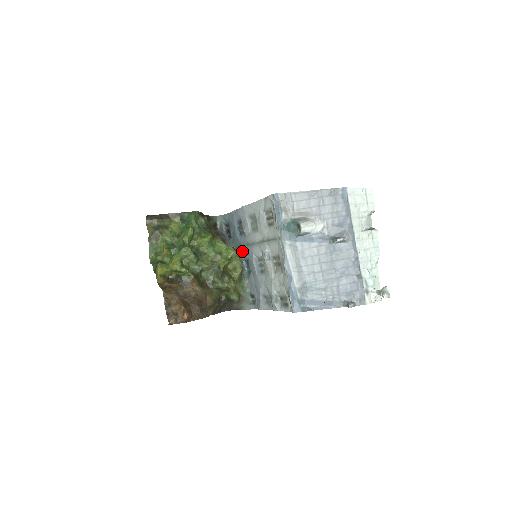
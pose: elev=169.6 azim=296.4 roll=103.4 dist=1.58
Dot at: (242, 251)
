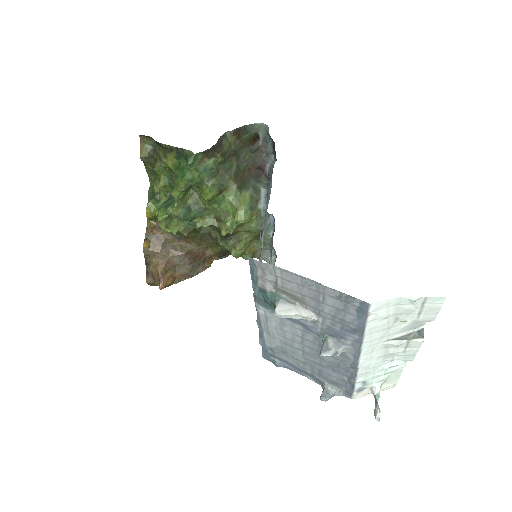
Dot at: occluded
